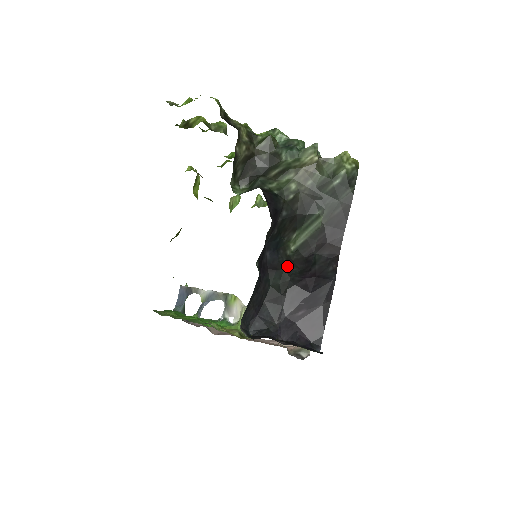
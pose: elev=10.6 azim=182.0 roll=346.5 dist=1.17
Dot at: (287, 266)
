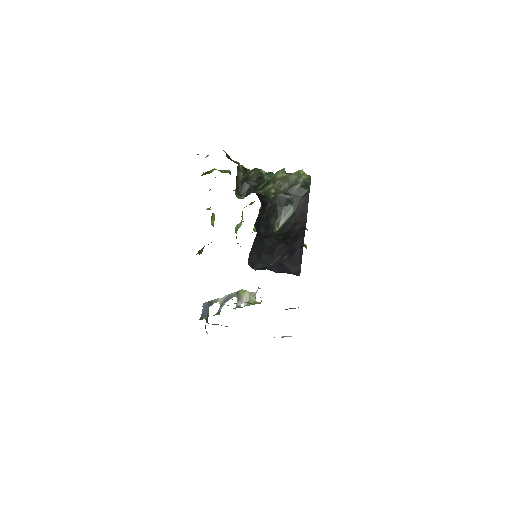
Dot at: (274, 237)
